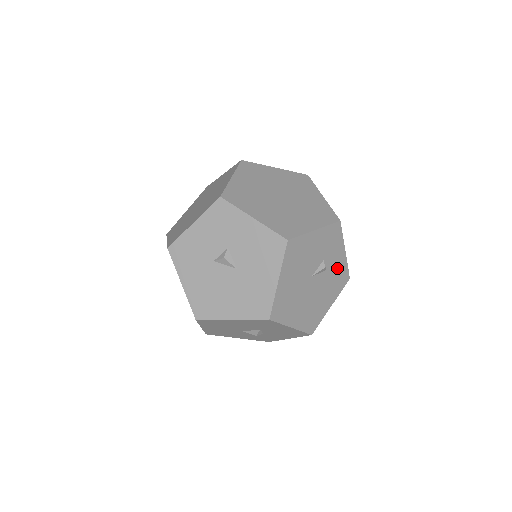
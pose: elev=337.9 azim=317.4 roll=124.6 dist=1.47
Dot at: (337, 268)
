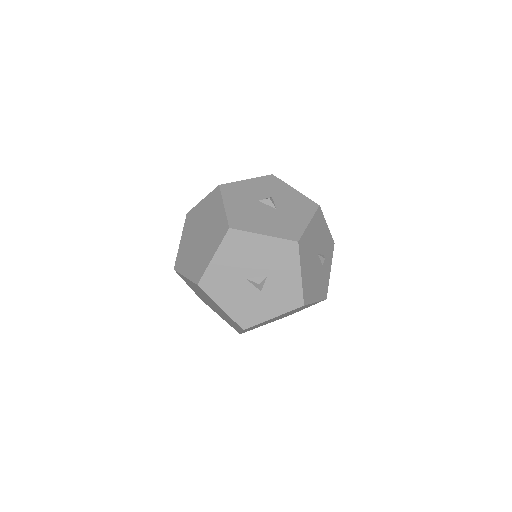
Dot at: (325, 276)
